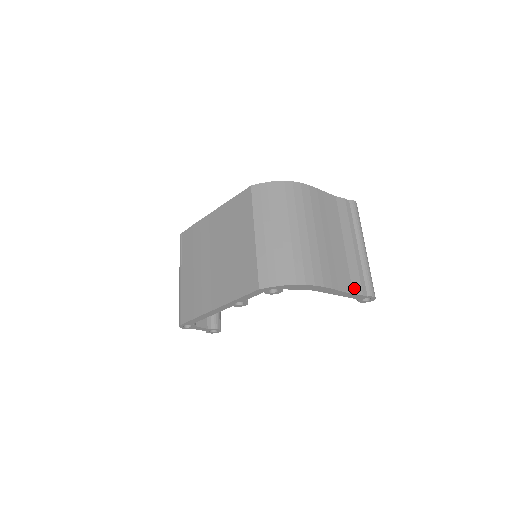
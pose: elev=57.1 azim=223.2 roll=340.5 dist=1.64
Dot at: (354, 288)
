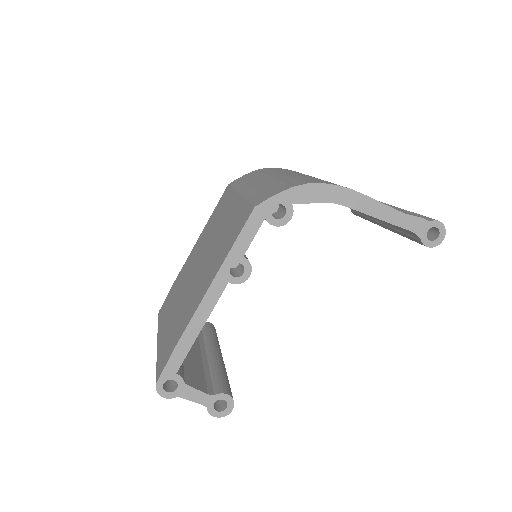
Dot at: occluded
